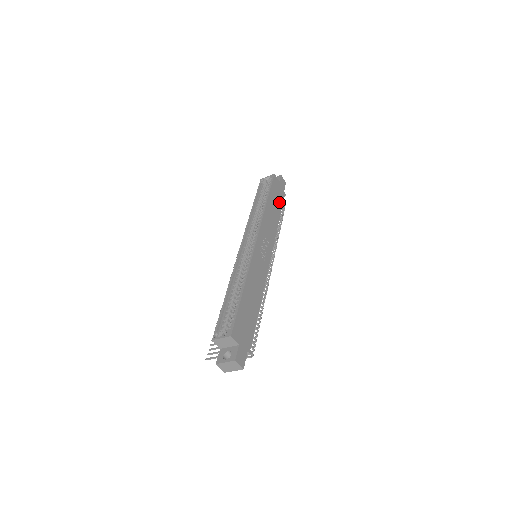
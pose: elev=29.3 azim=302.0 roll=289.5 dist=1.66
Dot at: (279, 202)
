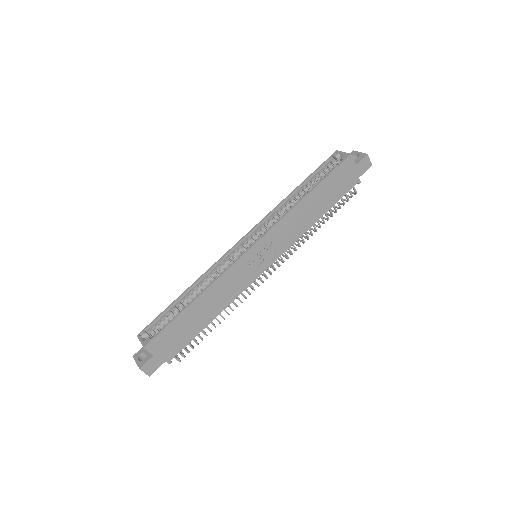
Dot at: (336, 194)
